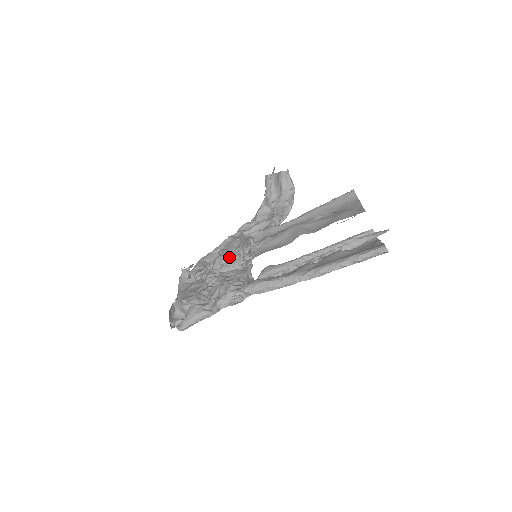
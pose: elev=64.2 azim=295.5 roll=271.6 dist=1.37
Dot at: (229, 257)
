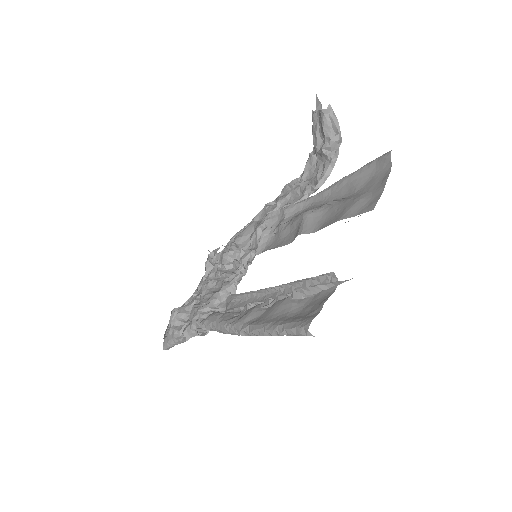
Dot at: (229, 256)
